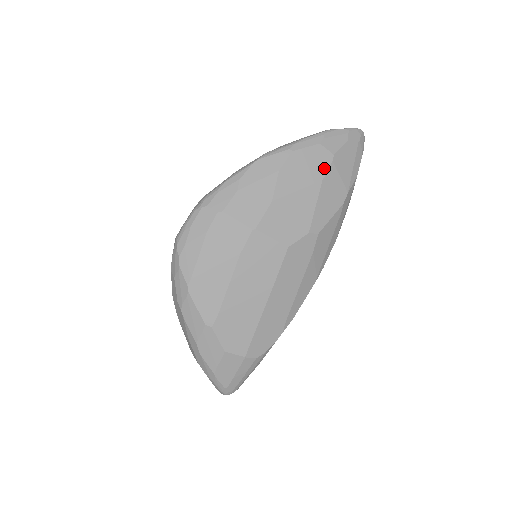
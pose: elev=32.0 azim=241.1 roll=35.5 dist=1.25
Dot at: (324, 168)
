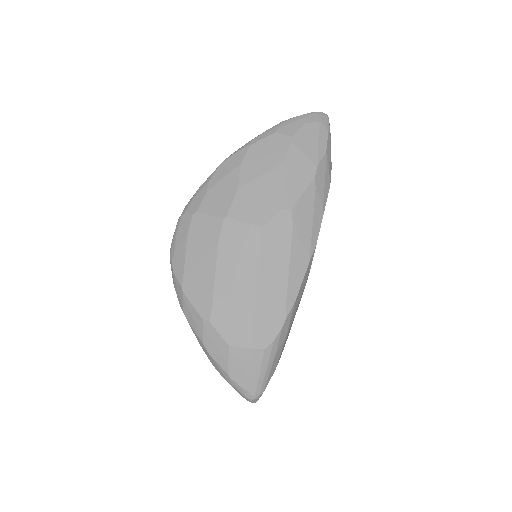
Dot at: (284, 150)
